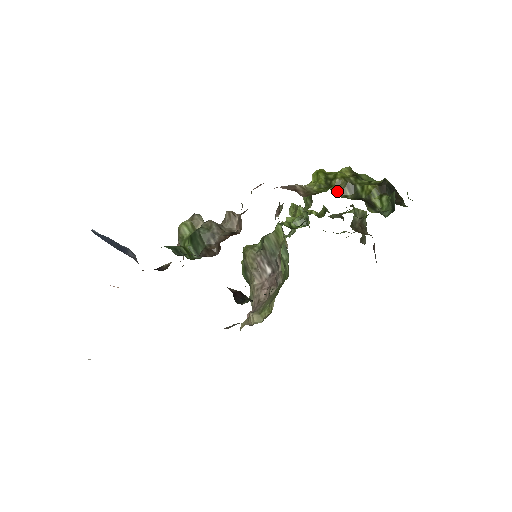
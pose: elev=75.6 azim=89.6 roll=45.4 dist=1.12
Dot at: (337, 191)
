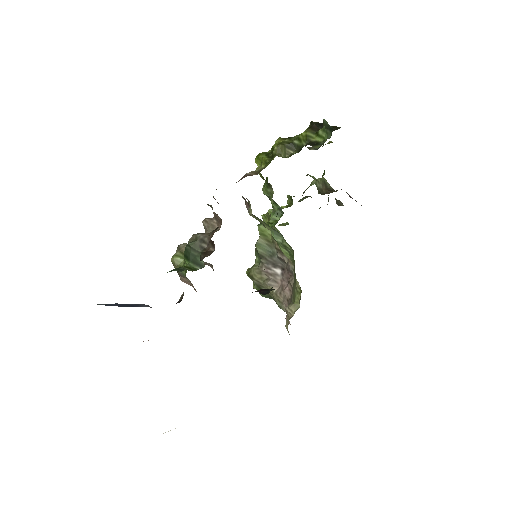
Dot at: (281, 156)
